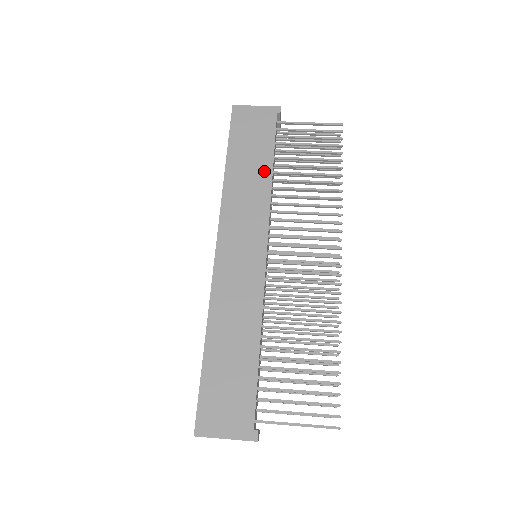
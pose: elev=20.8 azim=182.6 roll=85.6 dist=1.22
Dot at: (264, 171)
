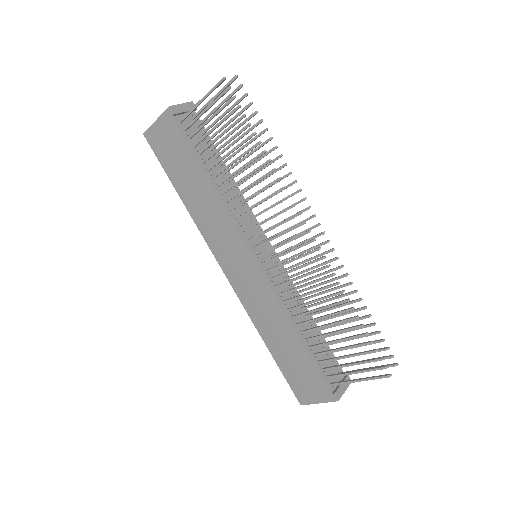
Dot at: (204, 186)
